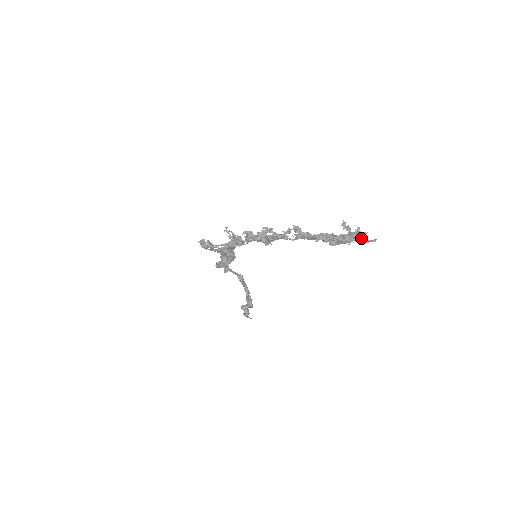
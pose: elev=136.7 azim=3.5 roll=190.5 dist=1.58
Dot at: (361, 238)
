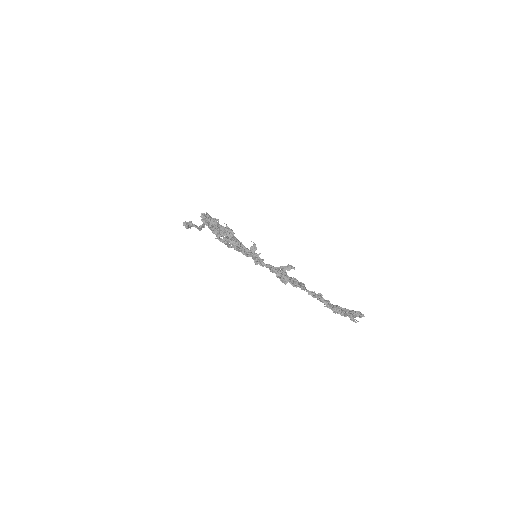
Dot at: occluded
